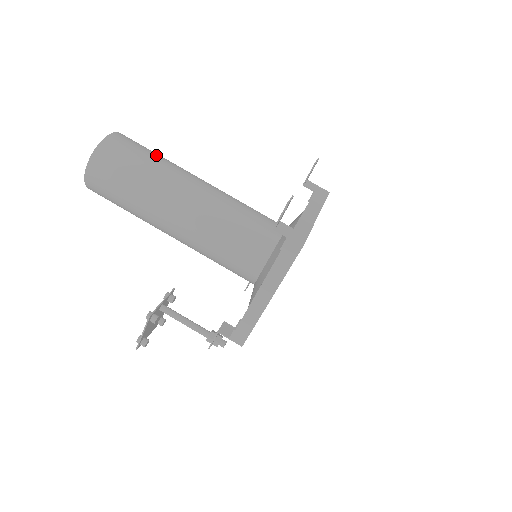
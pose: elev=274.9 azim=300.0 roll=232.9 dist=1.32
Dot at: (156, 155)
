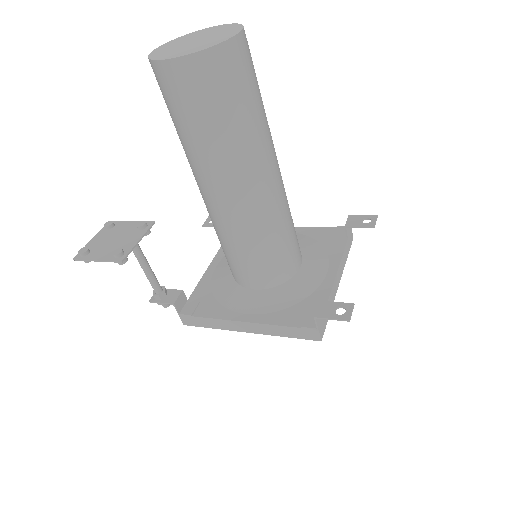
Dot at: (261, 101)
